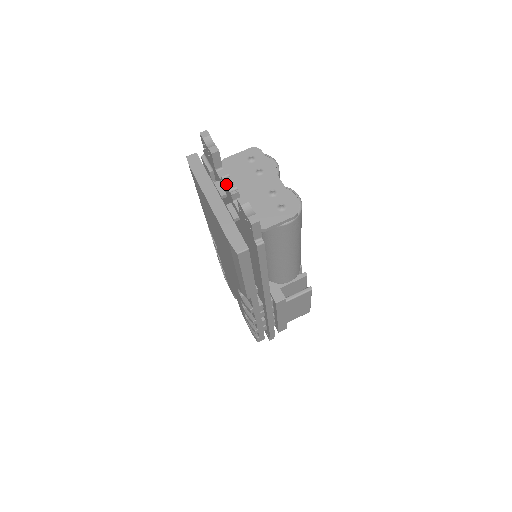
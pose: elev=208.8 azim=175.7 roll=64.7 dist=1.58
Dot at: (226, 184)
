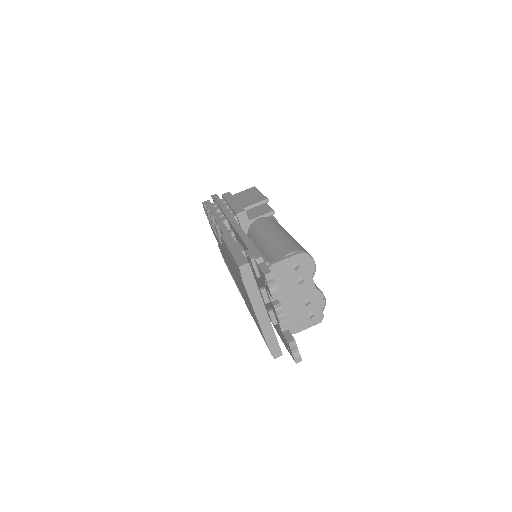
Dot at: (277, 314)
